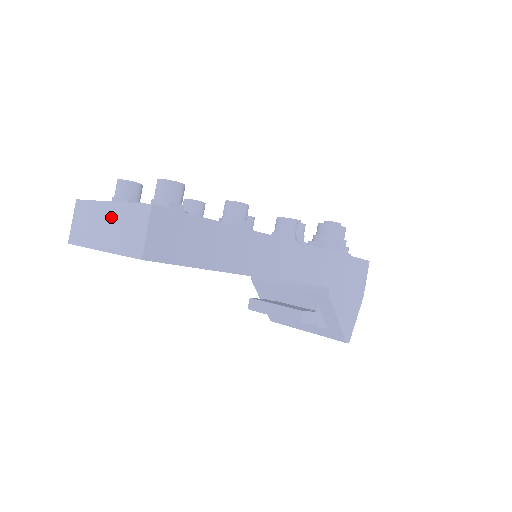
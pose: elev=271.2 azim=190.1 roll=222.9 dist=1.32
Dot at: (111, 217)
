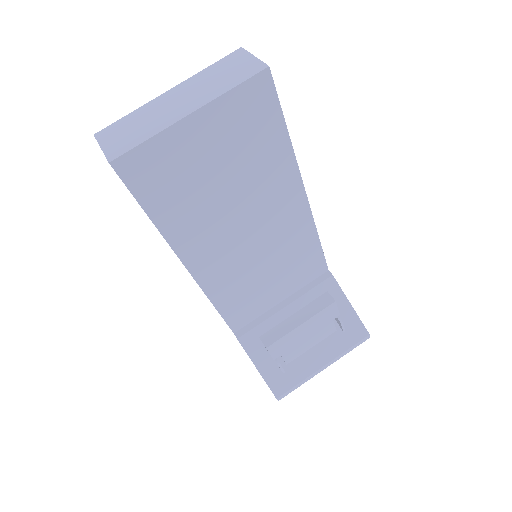
Dot at: (184, 91)
